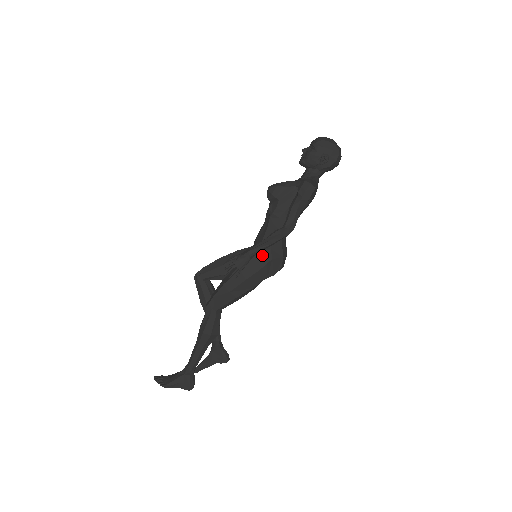
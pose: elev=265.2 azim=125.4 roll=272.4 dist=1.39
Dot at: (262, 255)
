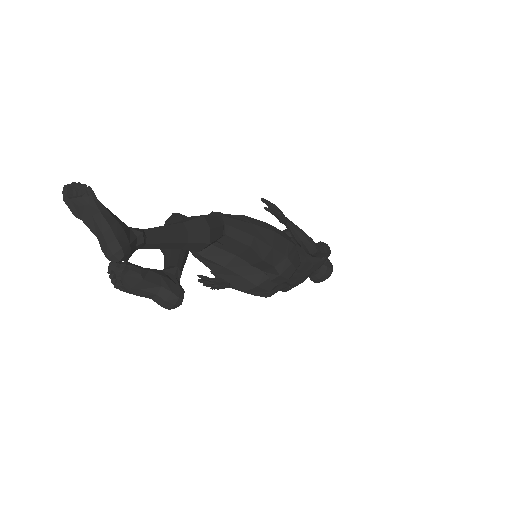
Dot at: (289, 237)
